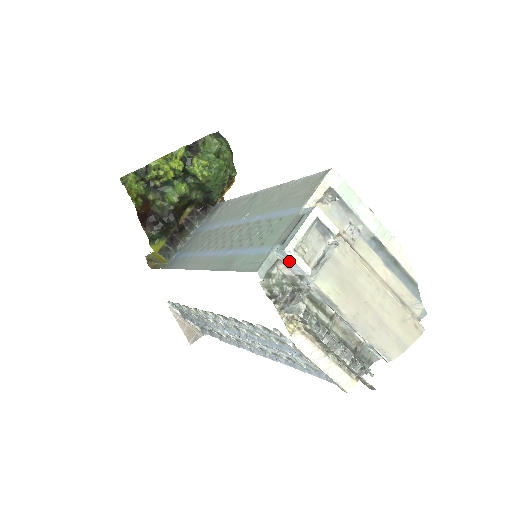
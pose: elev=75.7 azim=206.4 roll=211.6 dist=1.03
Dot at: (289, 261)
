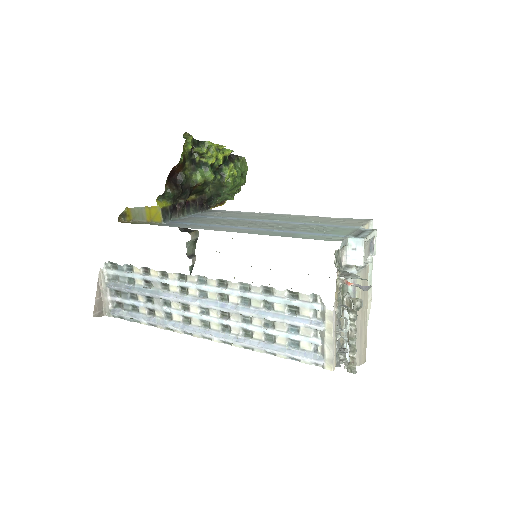
Dot at: (356, 249)
